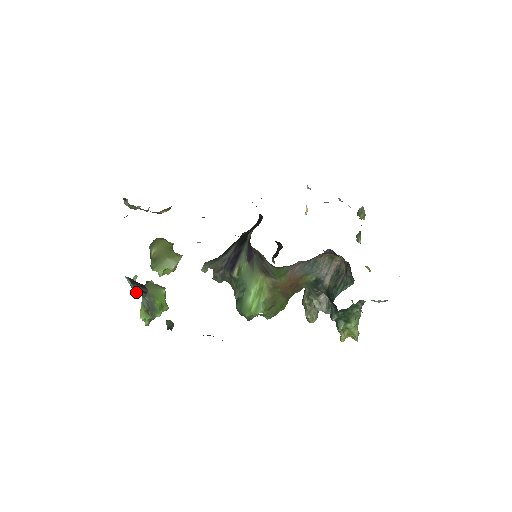
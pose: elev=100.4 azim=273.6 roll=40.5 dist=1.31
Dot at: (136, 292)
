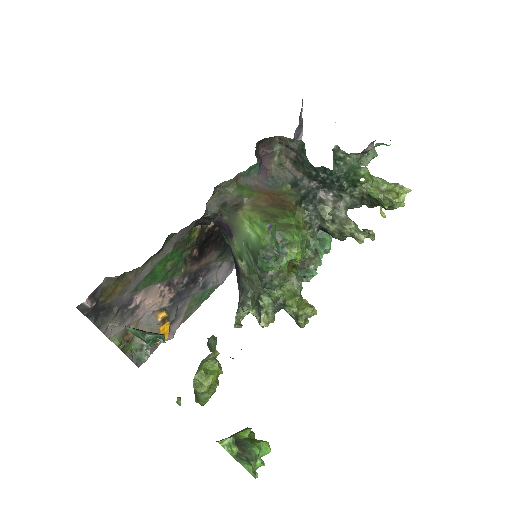
Dot at: (146, 334)
